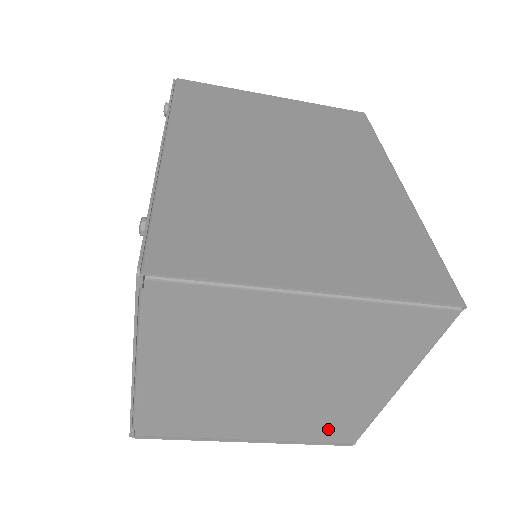
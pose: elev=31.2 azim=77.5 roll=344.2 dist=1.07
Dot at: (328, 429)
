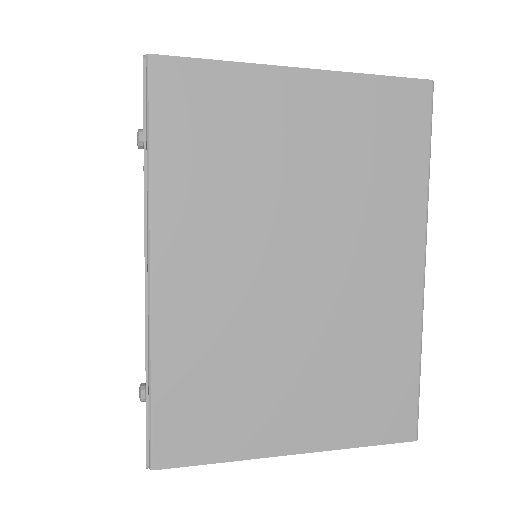
Dot at: occluded
